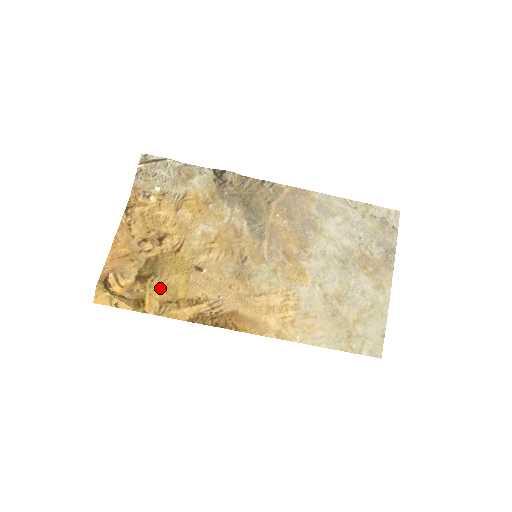
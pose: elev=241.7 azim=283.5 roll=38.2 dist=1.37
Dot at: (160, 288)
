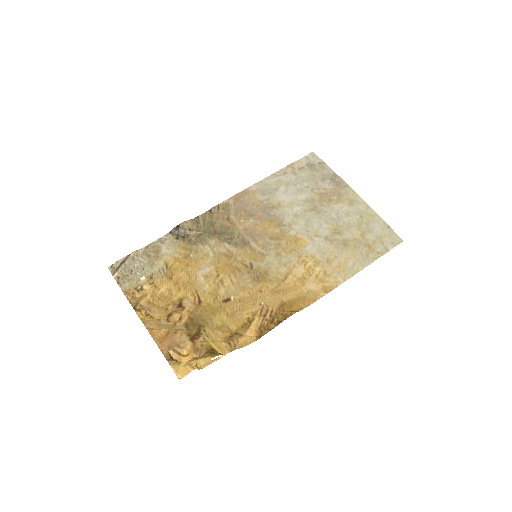
Dot at: (215, 333)
